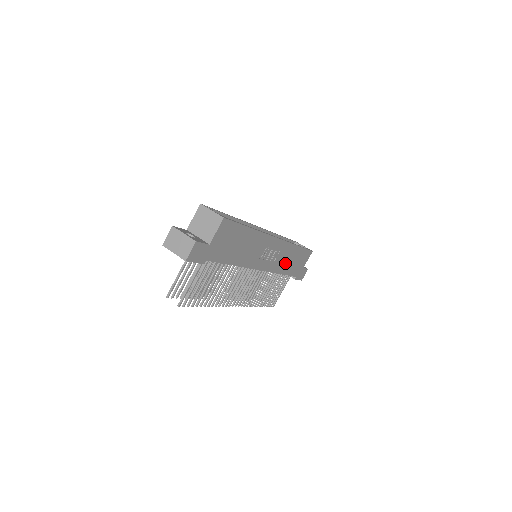
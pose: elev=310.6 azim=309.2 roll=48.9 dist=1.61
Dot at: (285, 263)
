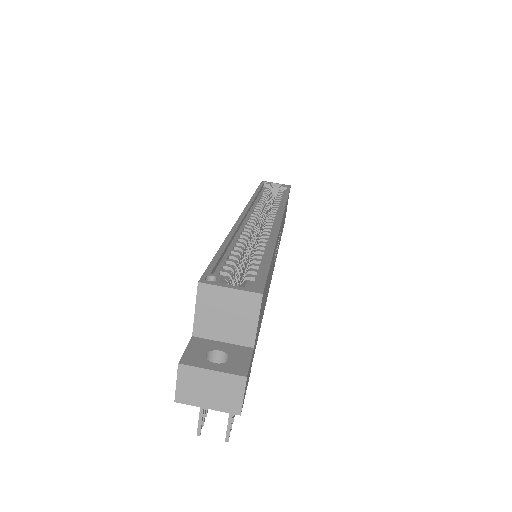
Dot at: (281, 232)
